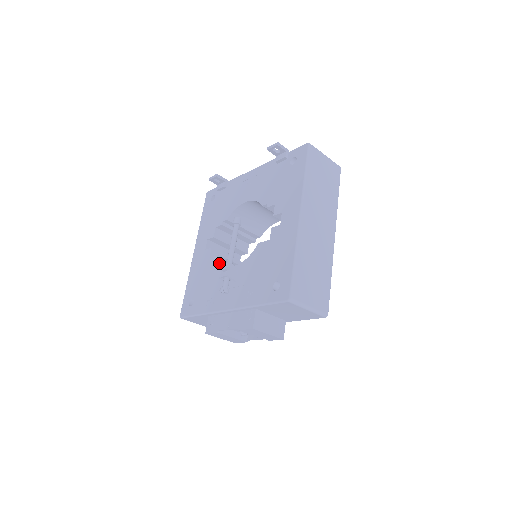
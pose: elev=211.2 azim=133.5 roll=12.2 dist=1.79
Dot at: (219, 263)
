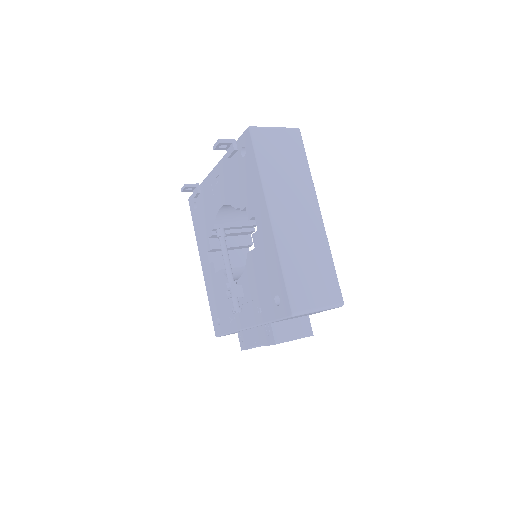
Dot at: (224, 278)
